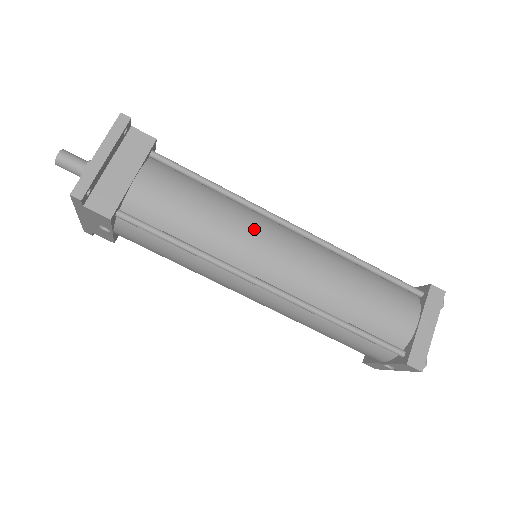
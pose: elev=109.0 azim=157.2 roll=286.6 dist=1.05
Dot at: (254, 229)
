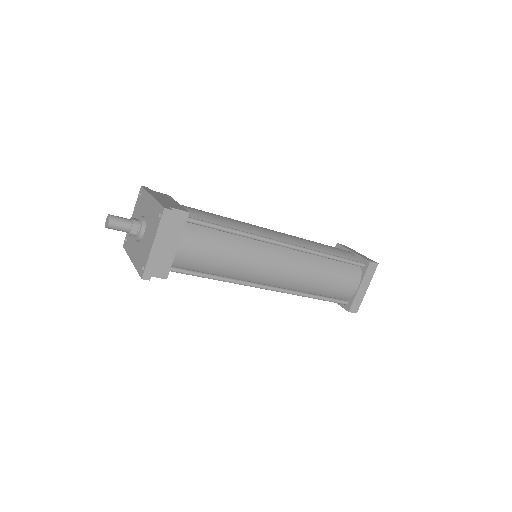
Dot at: (260, 257)
